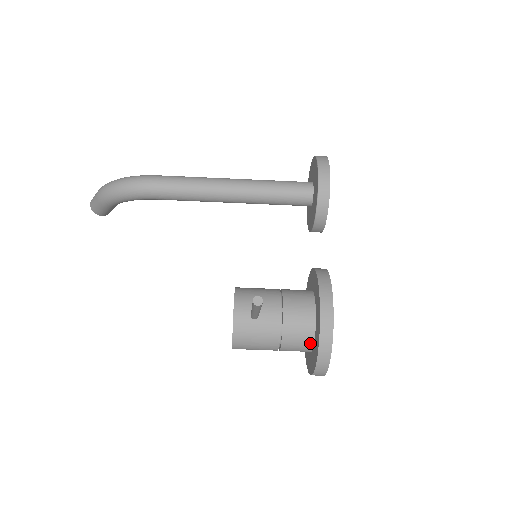
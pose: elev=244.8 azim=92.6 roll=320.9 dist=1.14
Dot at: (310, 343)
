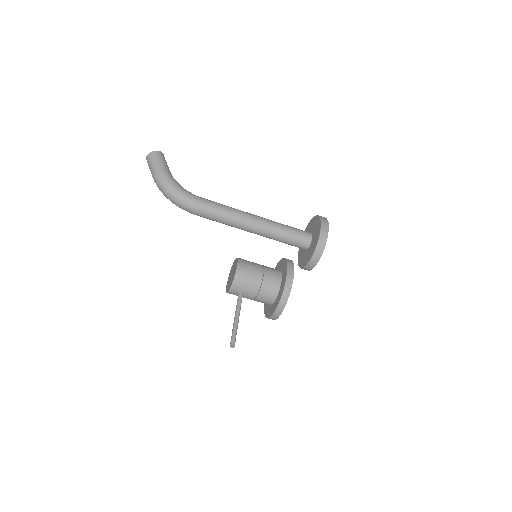
Dot at: occluded
